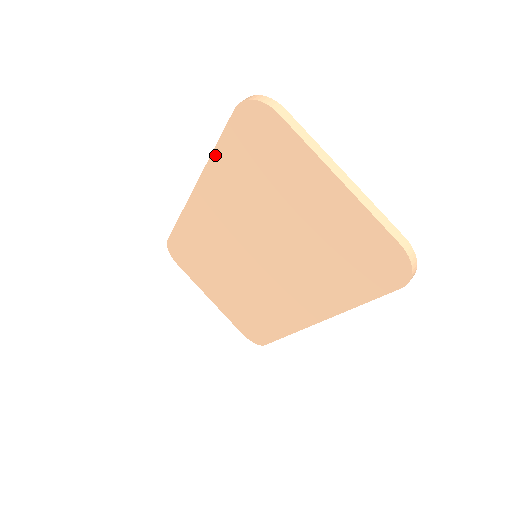
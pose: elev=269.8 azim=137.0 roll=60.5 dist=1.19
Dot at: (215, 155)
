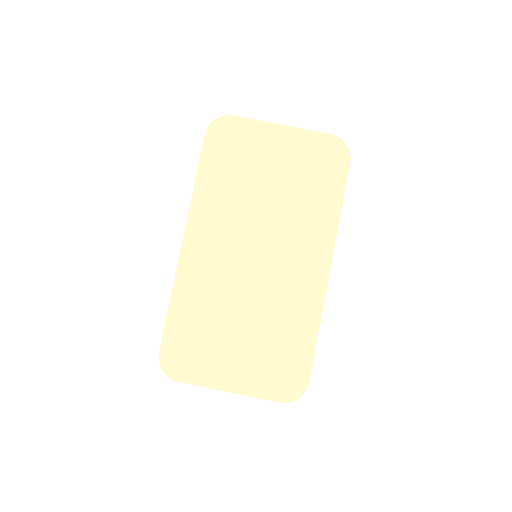
Dot at: (198, 182)
